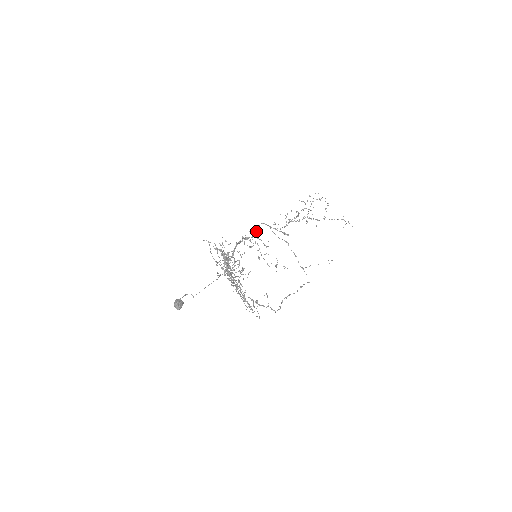
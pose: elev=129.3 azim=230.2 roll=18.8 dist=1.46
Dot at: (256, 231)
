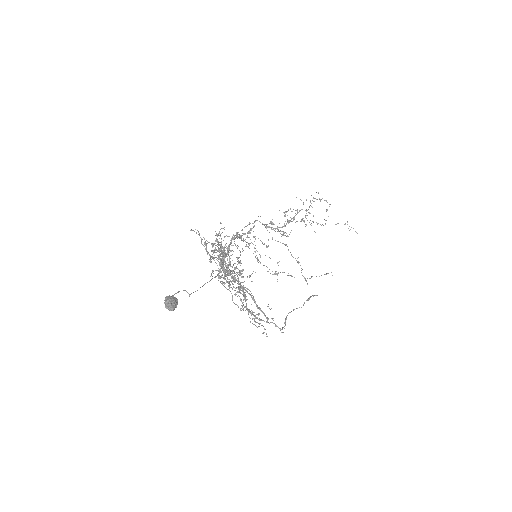
Dot at: occluded
